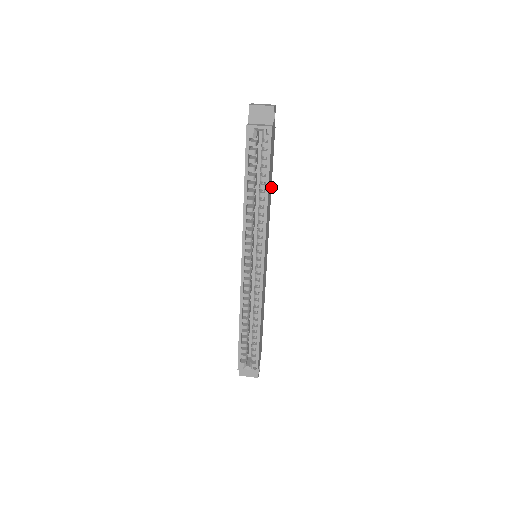
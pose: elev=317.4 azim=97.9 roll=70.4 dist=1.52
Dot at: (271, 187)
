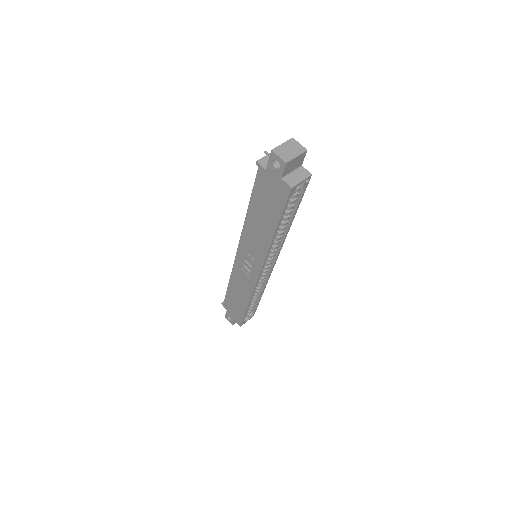
Dot at: occluded
